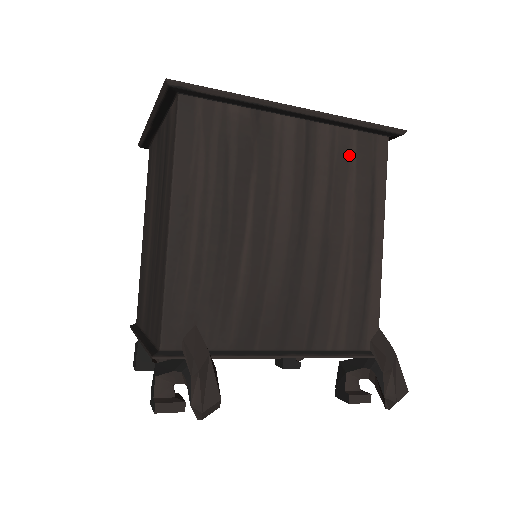
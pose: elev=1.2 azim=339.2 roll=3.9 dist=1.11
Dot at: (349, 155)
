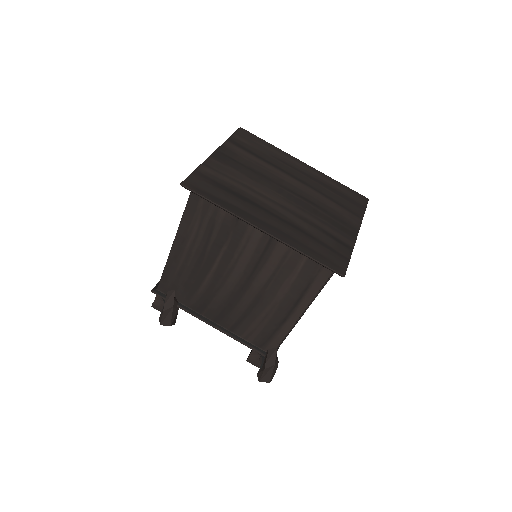
Dot at: (296, 265)
